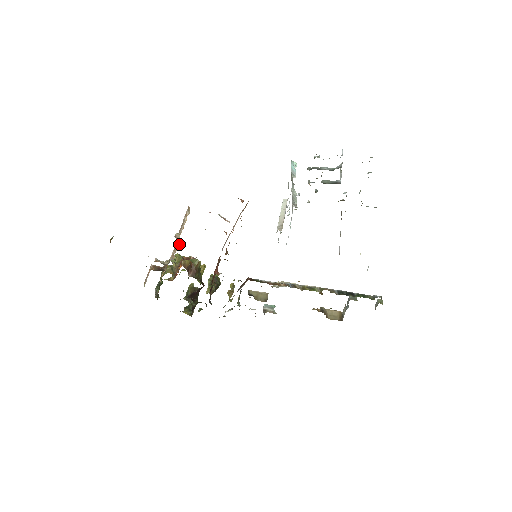
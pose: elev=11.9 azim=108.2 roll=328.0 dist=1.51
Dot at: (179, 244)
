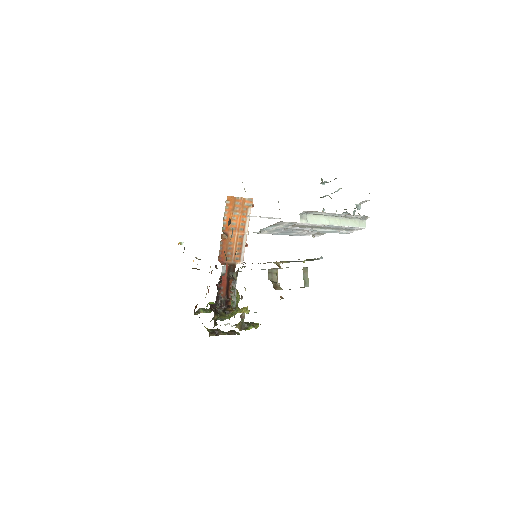
Dot at: occluded
